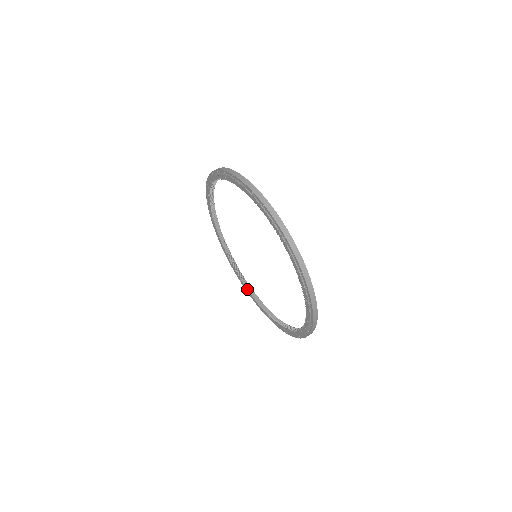
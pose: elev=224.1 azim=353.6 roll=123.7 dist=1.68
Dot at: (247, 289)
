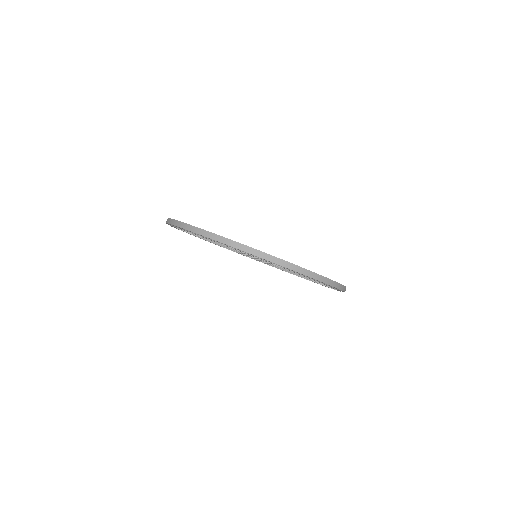
Dot at: occluded
